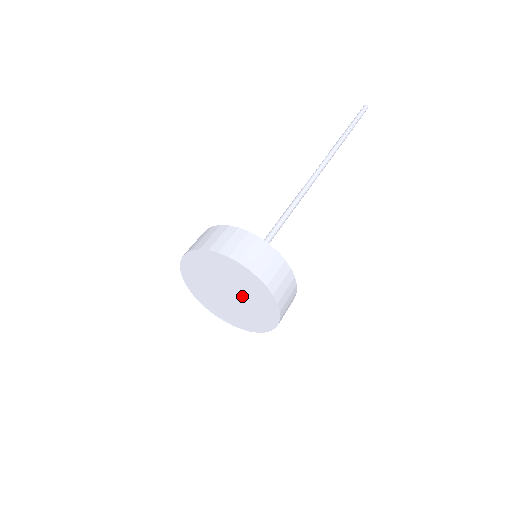
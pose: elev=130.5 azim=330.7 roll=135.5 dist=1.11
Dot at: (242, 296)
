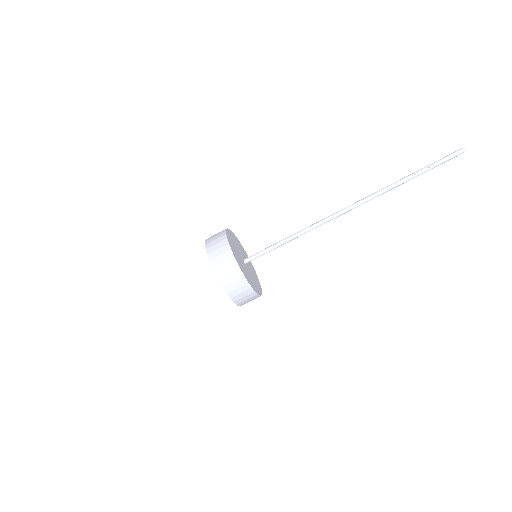
Dot at: occluded
